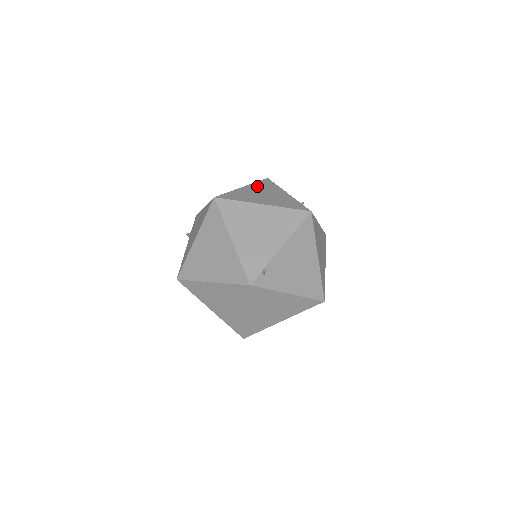
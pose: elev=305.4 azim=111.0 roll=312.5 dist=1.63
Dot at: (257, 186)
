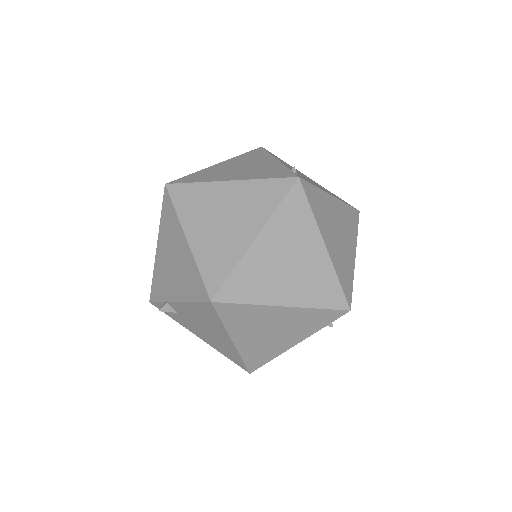
Dot at: occluded
